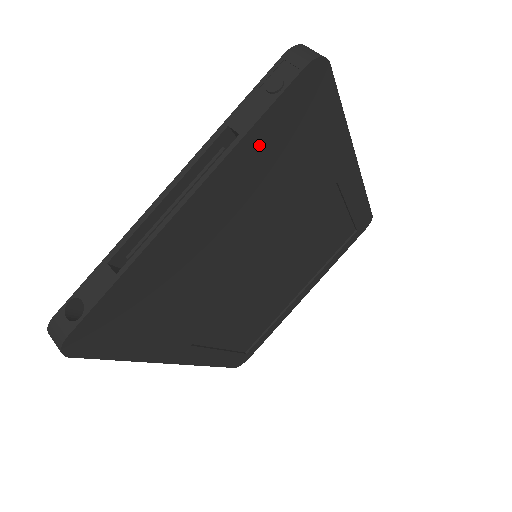
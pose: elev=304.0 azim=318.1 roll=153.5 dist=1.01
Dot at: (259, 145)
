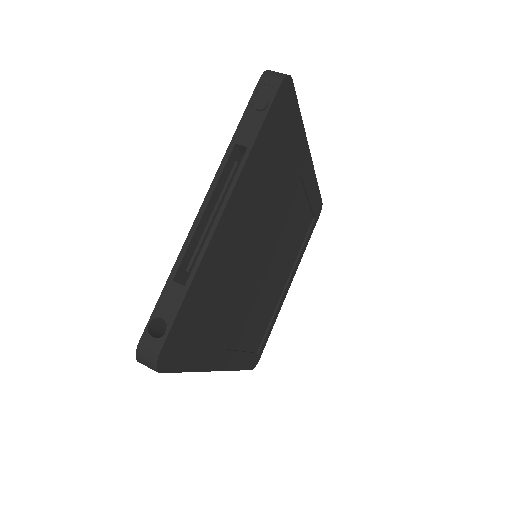
Dot at: (260, 153)
